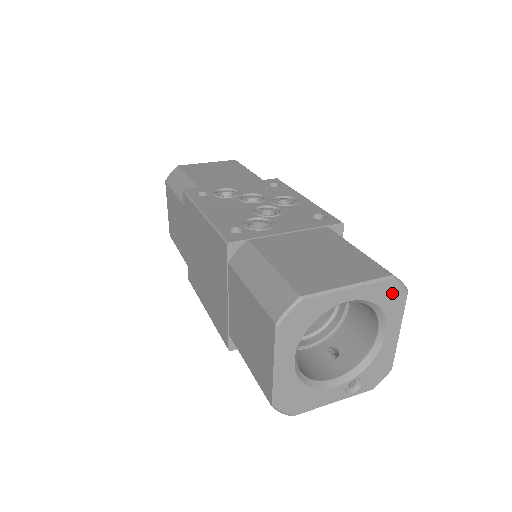
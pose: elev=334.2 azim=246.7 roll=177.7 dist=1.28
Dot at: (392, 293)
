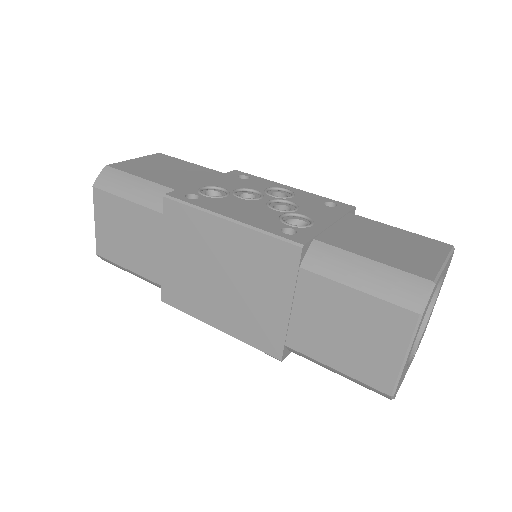
Dot at: (450, 261)
